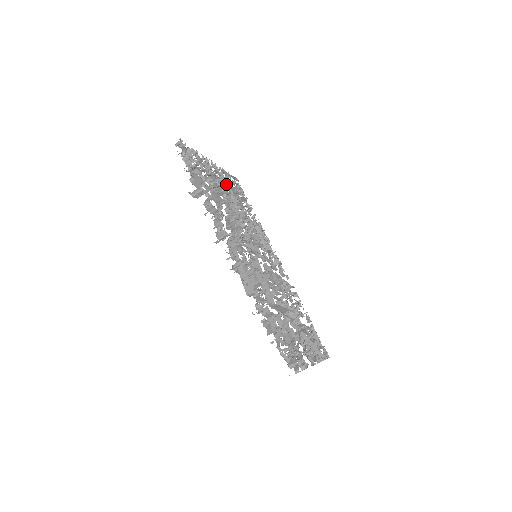
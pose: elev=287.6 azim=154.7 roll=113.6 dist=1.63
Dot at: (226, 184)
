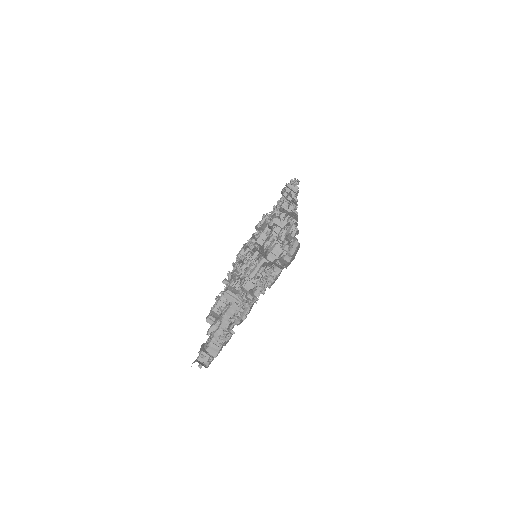
Dot at: occluded
